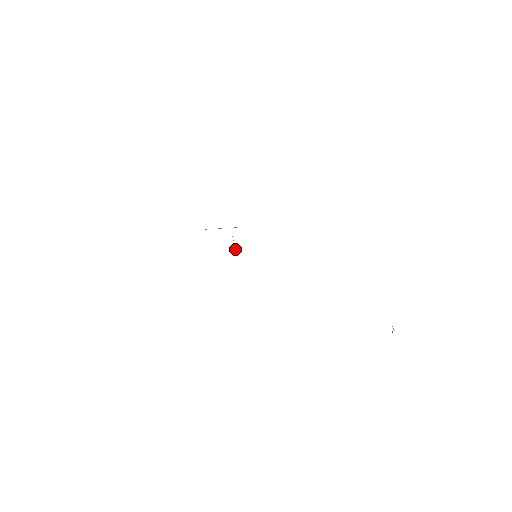
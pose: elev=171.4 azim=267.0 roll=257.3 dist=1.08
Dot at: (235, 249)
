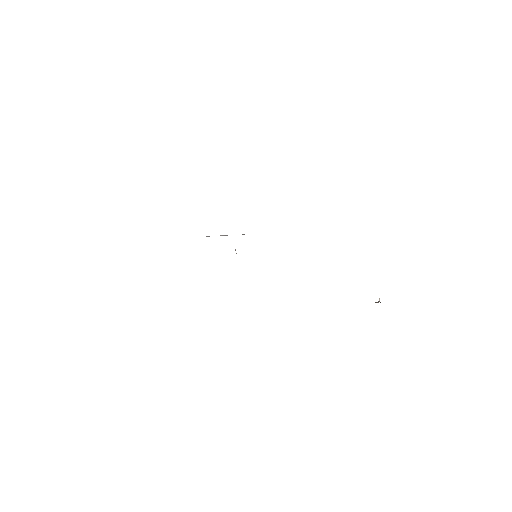
Dot at: occluded
